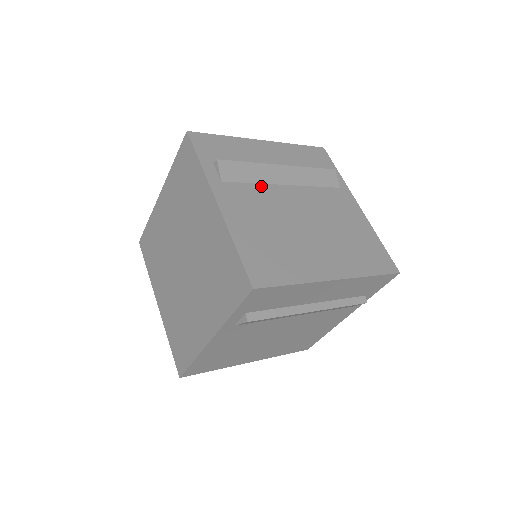
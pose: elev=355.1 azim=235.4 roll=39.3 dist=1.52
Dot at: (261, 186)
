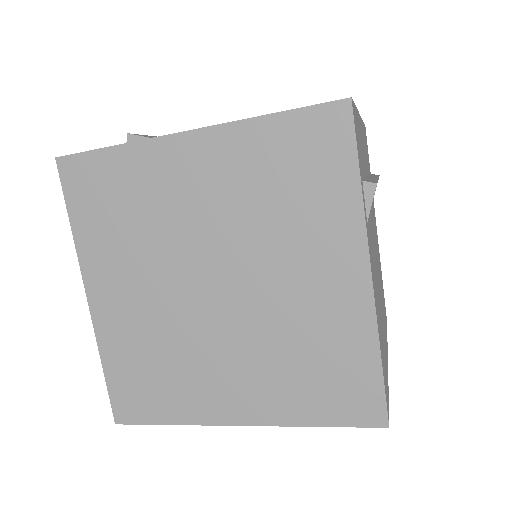
Dot at: (370, 220)
